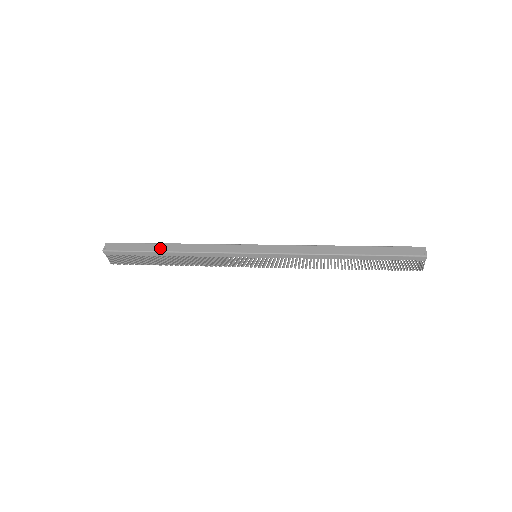
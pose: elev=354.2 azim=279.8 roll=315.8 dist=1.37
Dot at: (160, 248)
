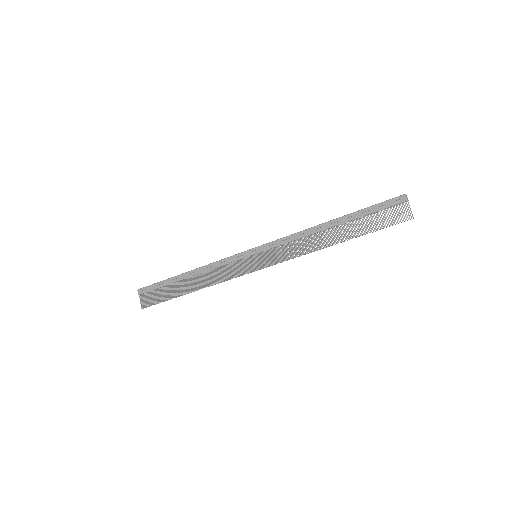
Dot at: occluded
